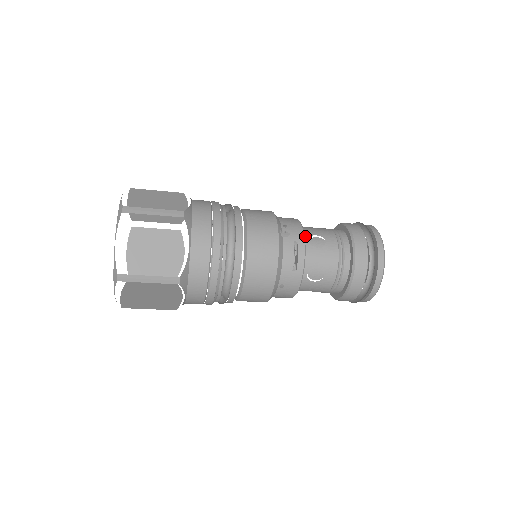
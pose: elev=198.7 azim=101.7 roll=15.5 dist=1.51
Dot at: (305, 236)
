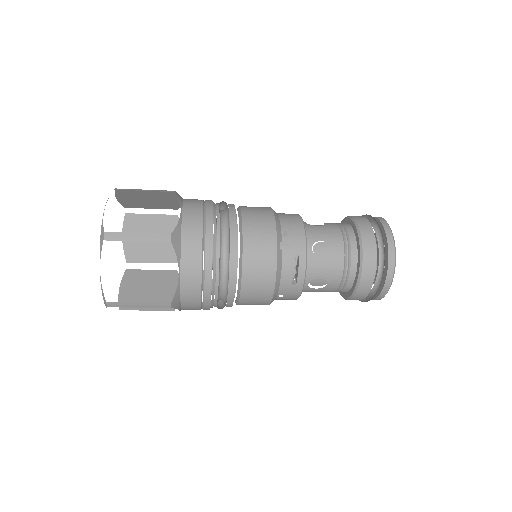
Dot at: (308, 243)
